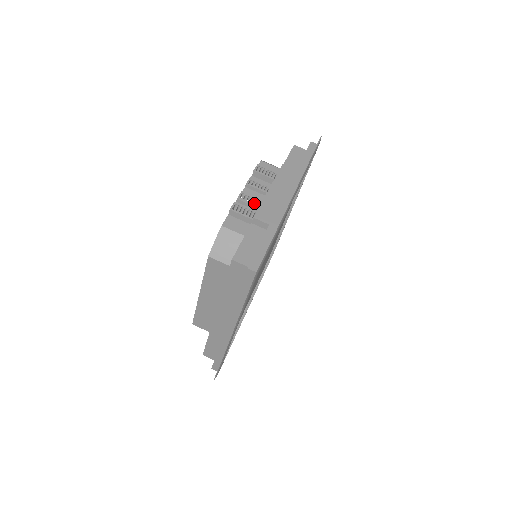
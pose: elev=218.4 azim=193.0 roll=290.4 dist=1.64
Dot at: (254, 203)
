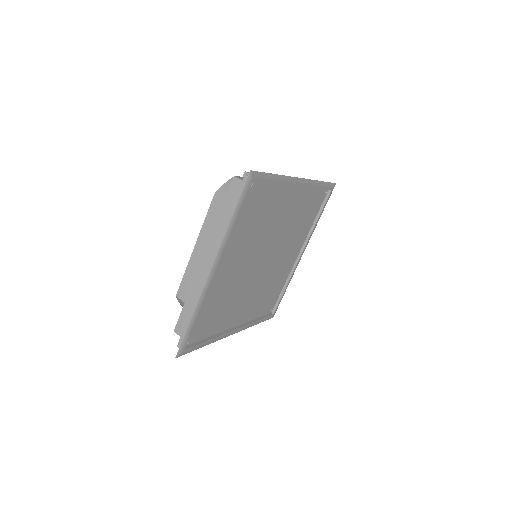
Dot at: occluded
